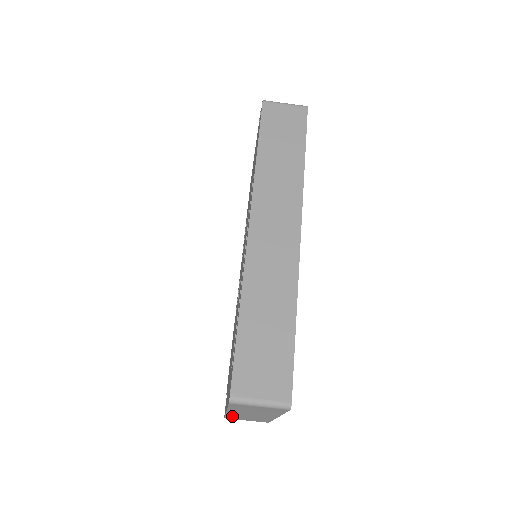
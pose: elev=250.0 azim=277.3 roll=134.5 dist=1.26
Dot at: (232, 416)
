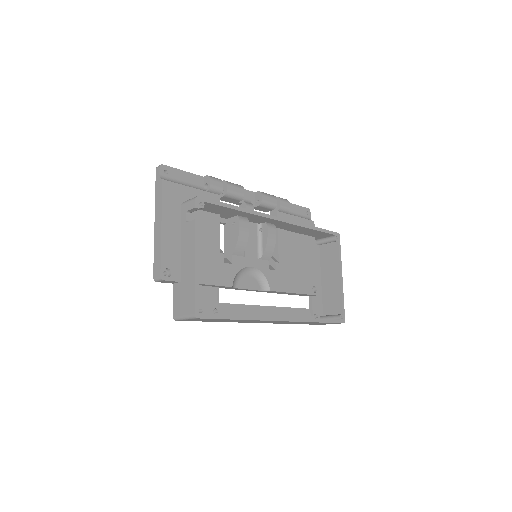
Dot at: (322, 258)
